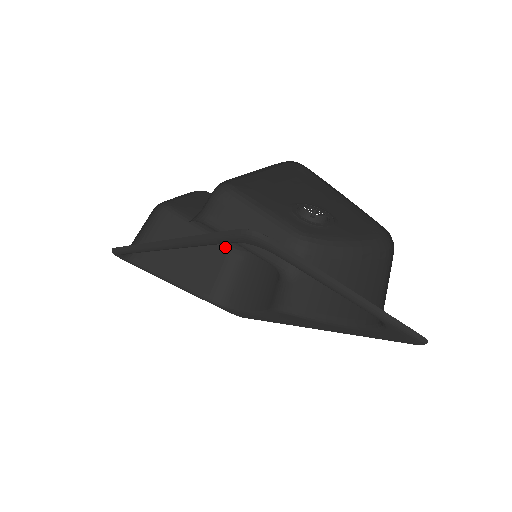
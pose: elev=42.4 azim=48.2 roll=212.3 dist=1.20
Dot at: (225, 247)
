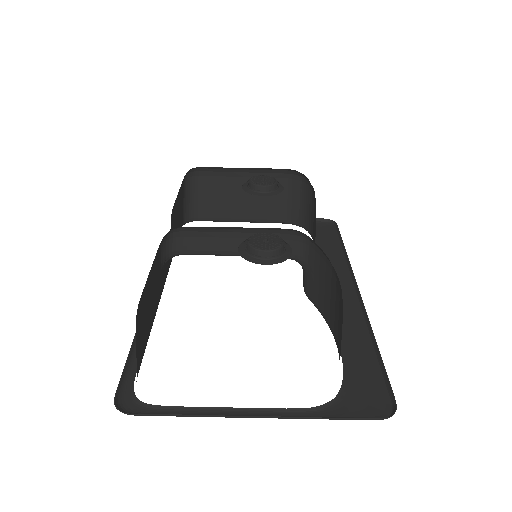
Dot at: (282, 172)
